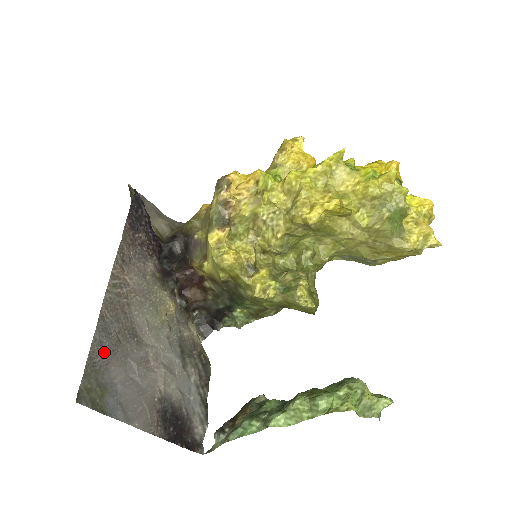
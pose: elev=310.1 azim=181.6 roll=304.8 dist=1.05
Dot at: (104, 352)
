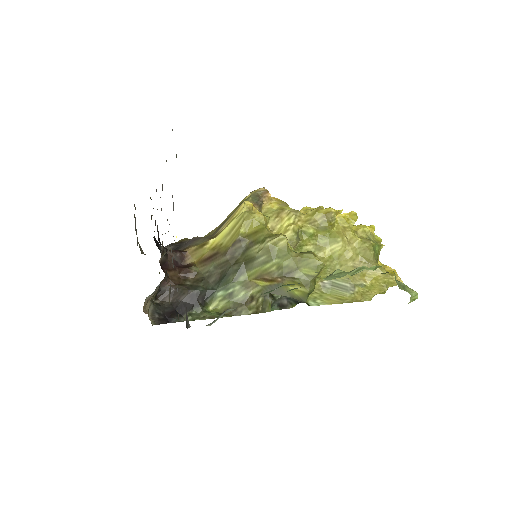
Dot at: occluded
